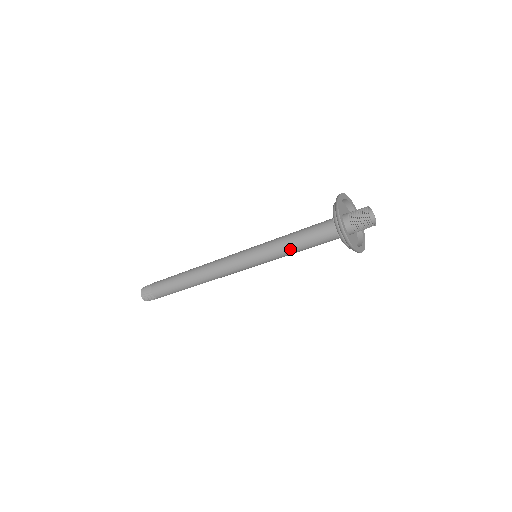
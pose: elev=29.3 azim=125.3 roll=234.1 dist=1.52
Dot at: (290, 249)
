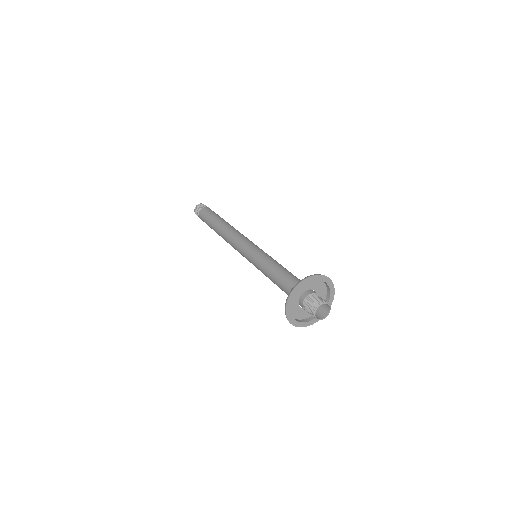
Dot at: (269, 278)
